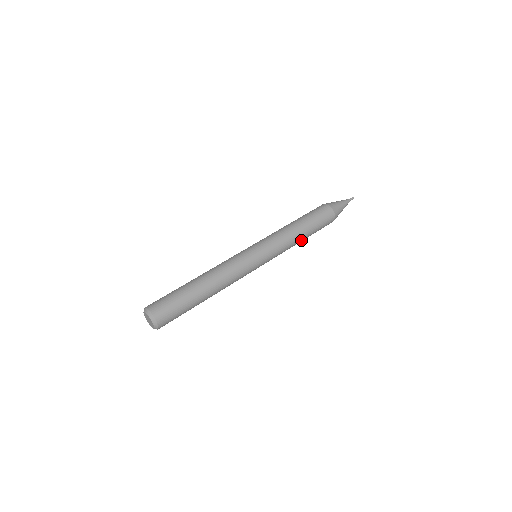
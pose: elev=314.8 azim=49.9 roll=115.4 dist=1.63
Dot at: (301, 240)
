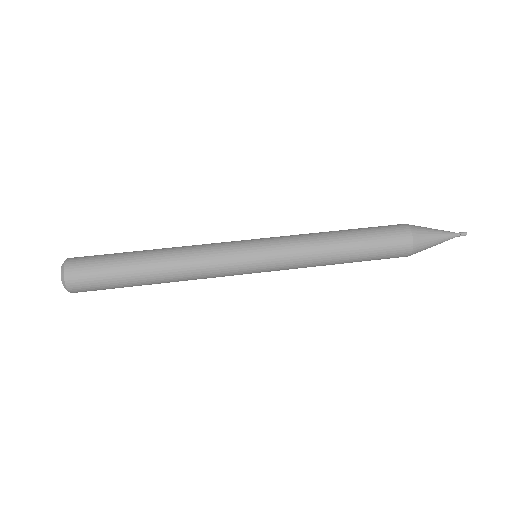
Dot at: (336, 263)
